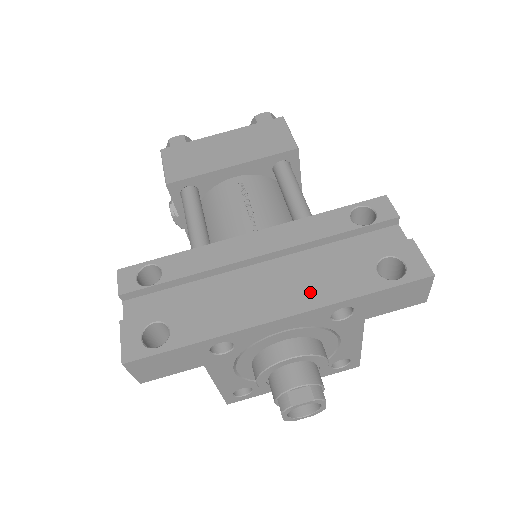
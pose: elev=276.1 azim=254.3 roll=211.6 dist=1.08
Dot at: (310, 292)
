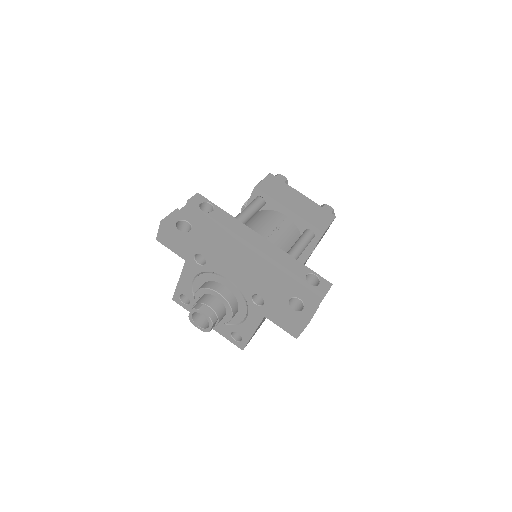
Dot at: (256, 276)
